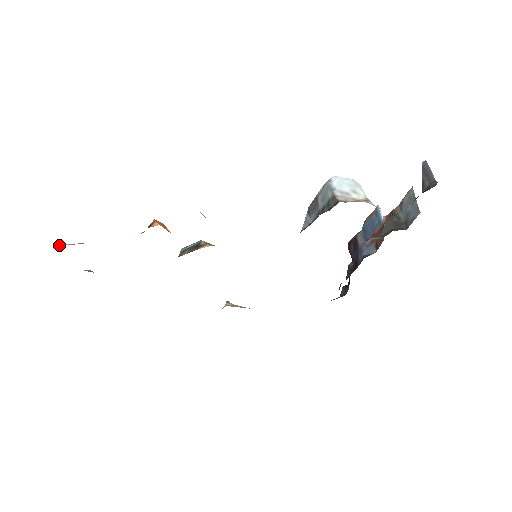
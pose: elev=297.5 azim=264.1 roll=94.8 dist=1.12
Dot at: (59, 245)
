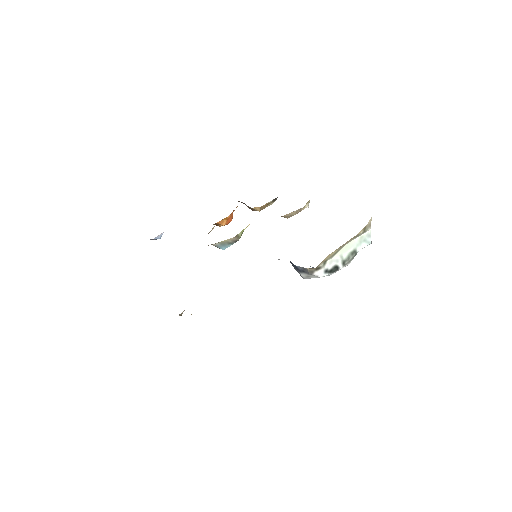
Dot at: occluded
